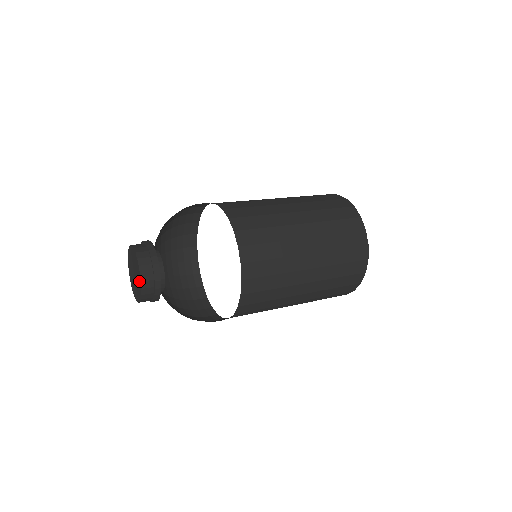
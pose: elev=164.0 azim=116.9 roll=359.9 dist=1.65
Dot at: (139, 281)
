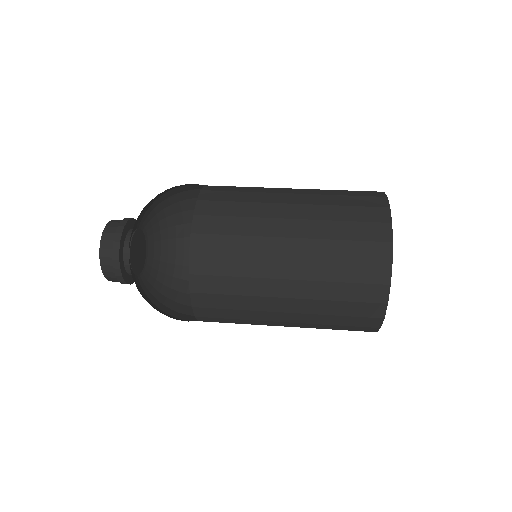
Dot at: occluded
